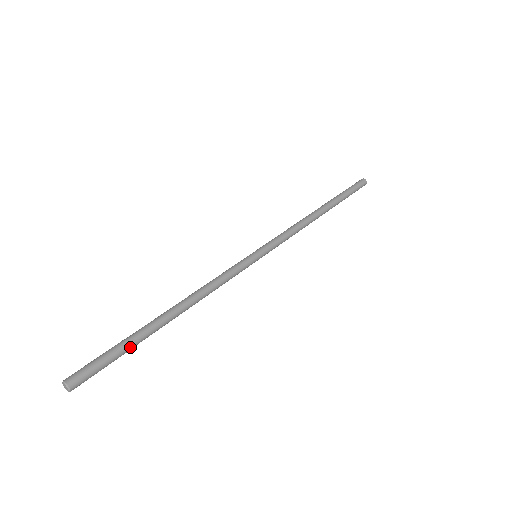
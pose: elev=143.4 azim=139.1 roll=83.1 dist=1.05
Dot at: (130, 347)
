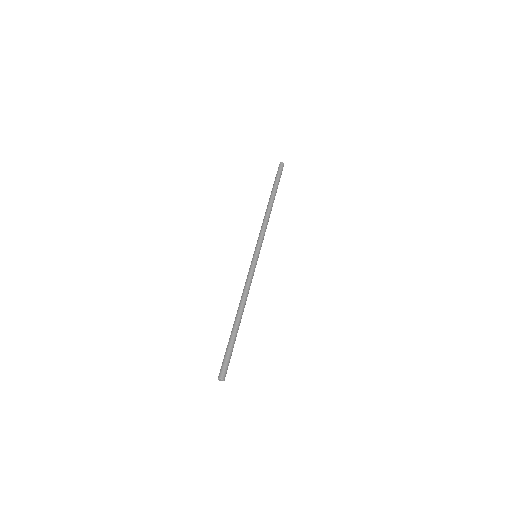
Dot at: occluded
